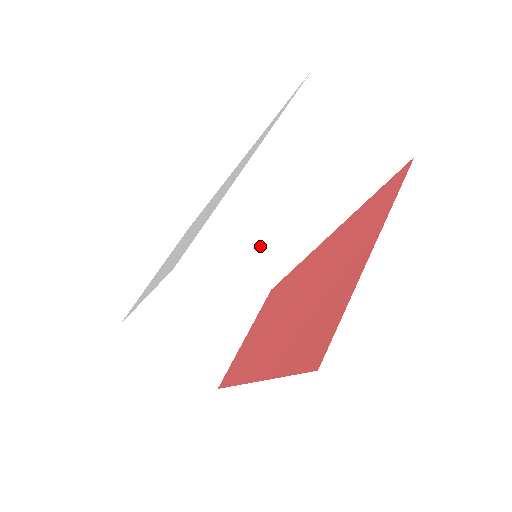
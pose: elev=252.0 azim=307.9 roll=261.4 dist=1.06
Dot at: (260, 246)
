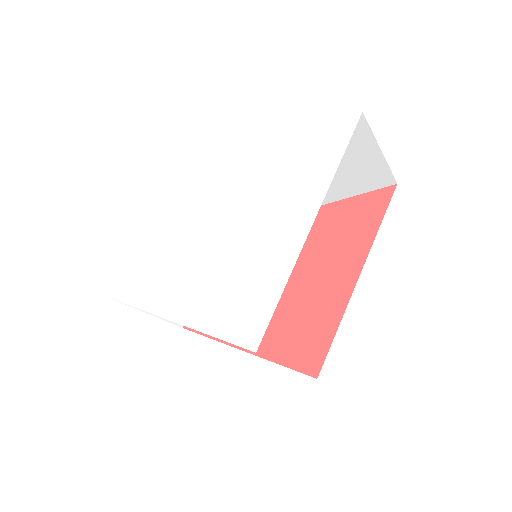
Dot at: occluded
